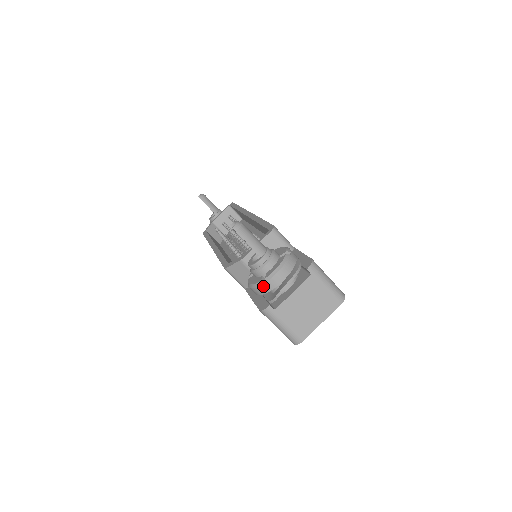
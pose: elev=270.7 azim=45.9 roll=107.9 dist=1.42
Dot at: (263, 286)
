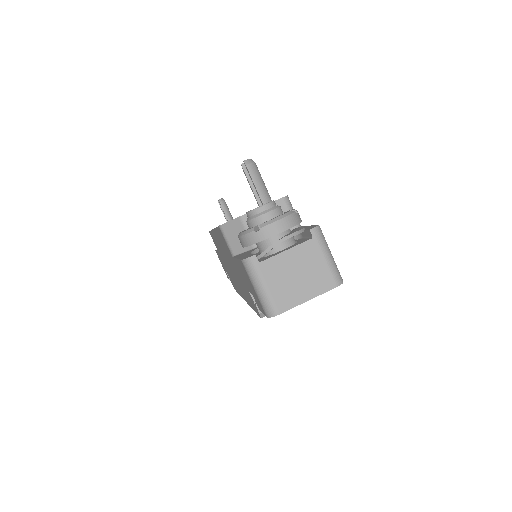
Dot at: (255, 233)
